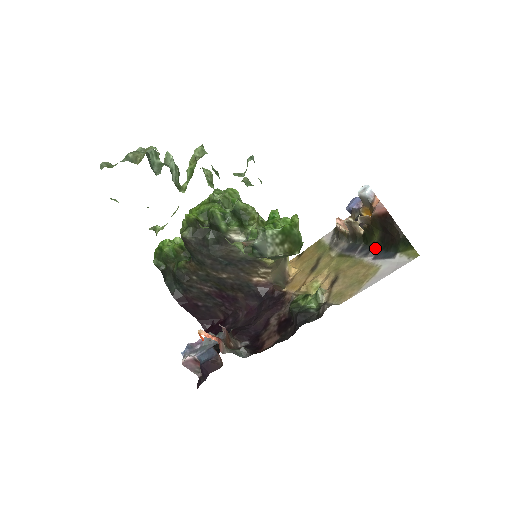
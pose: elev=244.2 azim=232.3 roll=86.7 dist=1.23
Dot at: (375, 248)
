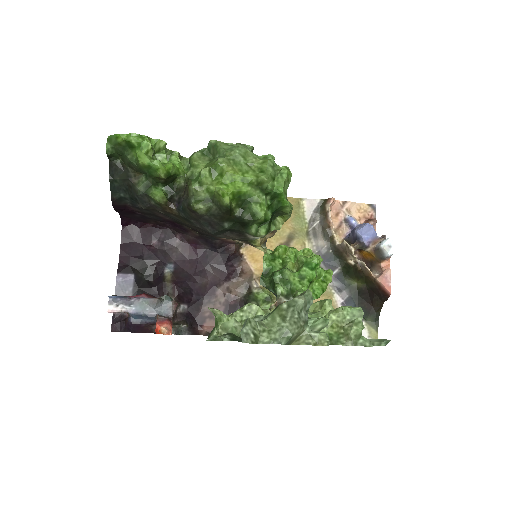
Dot at: (349, 291)
